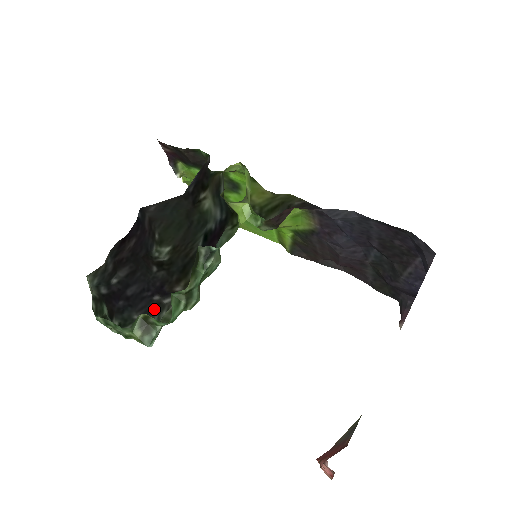
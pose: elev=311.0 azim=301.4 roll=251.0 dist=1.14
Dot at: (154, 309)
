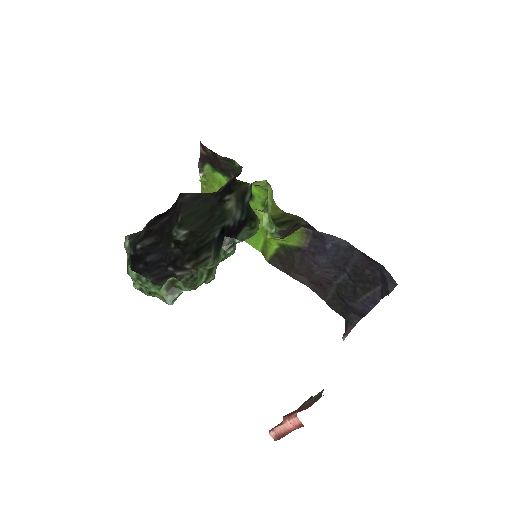
Dot at: (167, 278)
